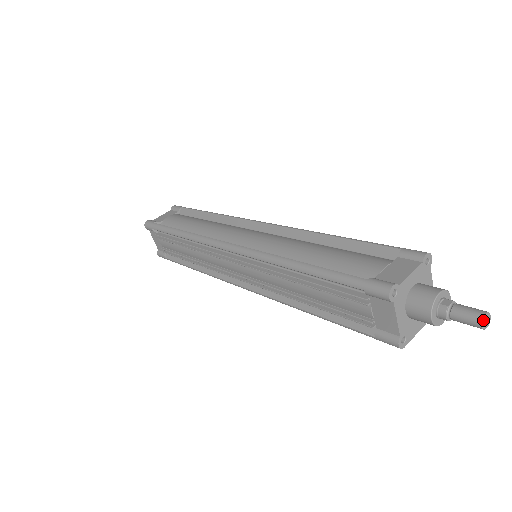
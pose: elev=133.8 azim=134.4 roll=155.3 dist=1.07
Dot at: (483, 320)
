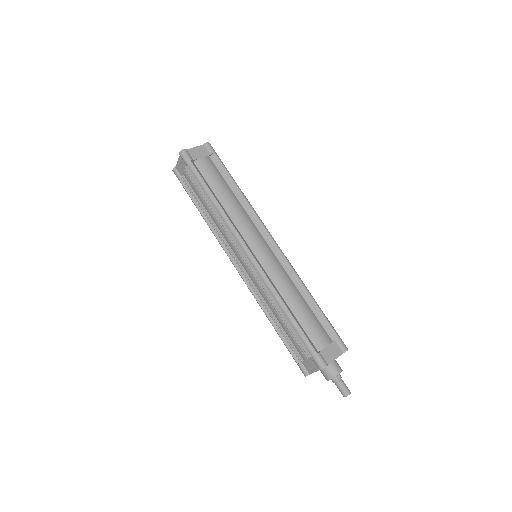
Dot at: occluded
